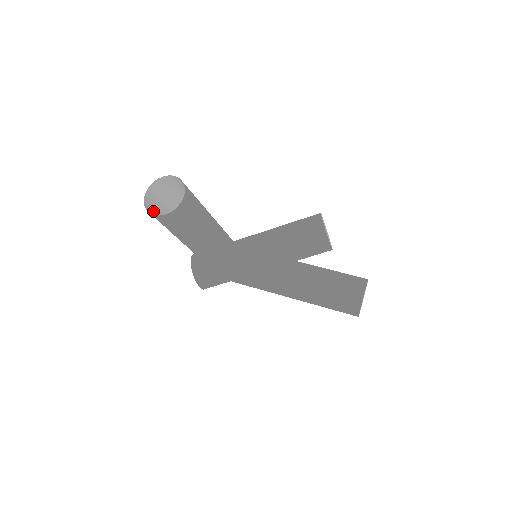
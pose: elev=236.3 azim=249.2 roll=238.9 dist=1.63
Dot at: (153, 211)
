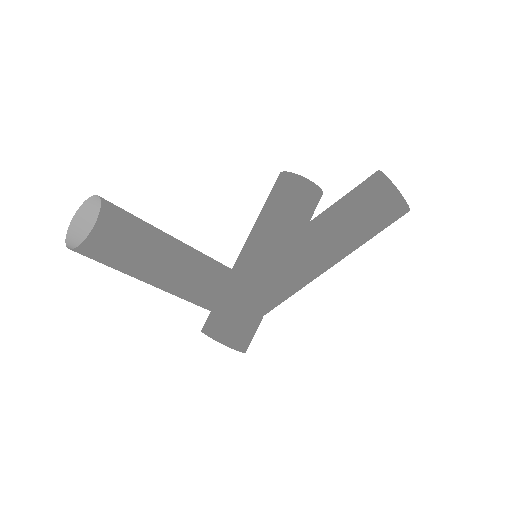
Dot at: occluded
